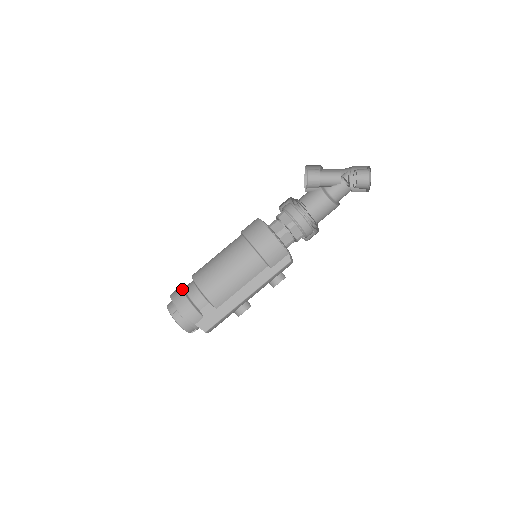
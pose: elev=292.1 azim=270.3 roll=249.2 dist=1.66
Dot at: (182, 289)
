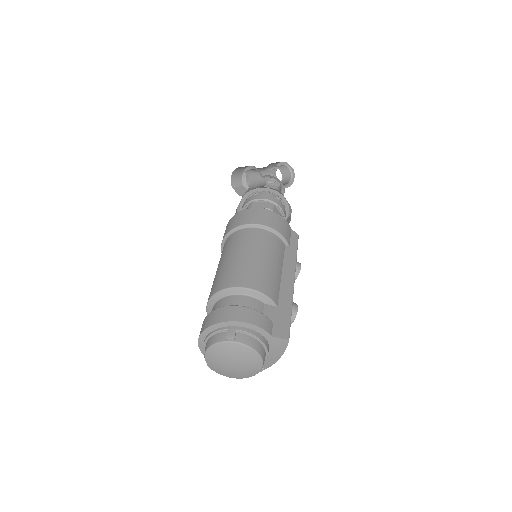
Dot at: occluded
